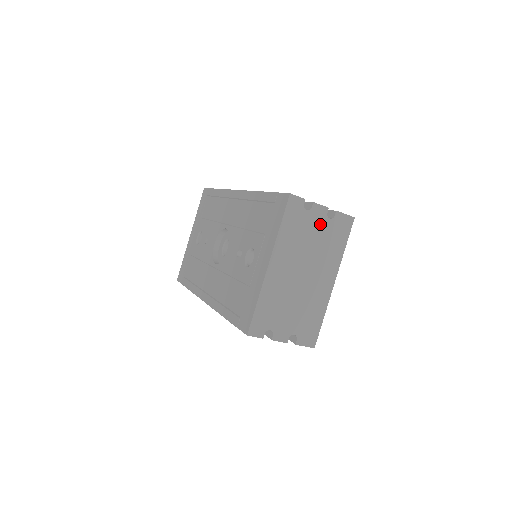
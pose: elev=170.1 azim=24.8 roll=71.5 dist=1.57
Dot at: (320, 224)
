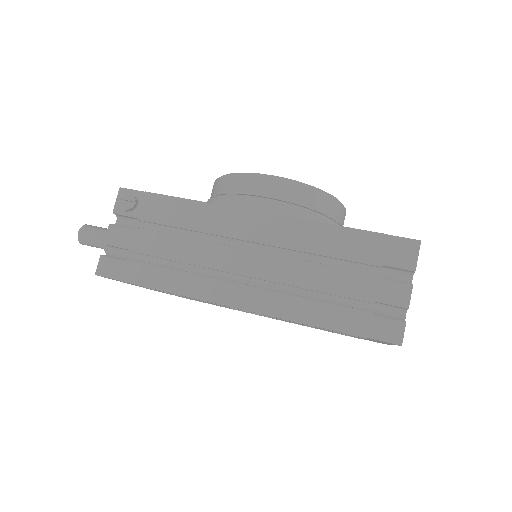
Dot at: occluded
